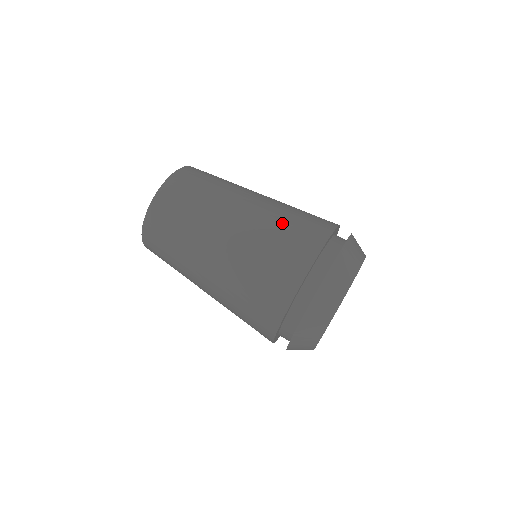
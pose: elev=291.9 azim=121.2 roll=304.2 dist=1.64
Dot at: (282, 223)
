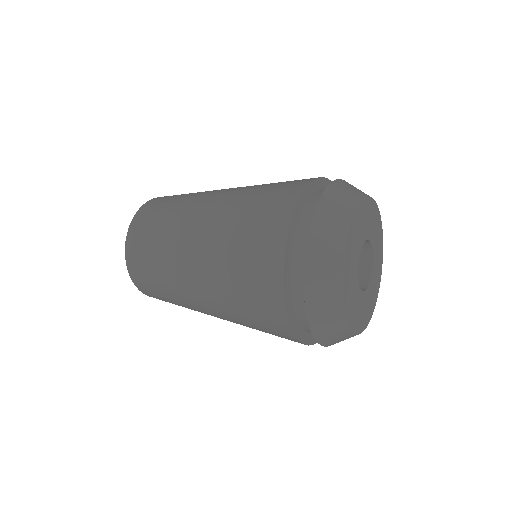
Dot at: occluded
